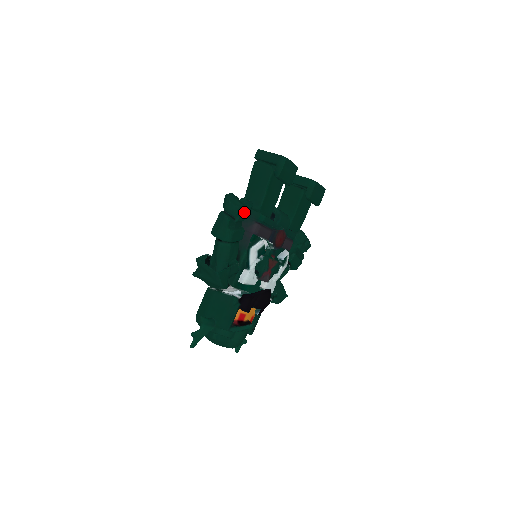
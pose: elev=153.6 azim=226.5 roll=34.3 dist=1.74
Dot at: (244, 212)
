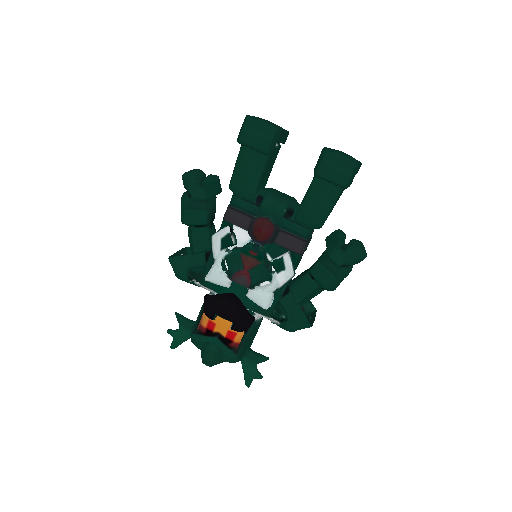
Dot at: (202, 189)
